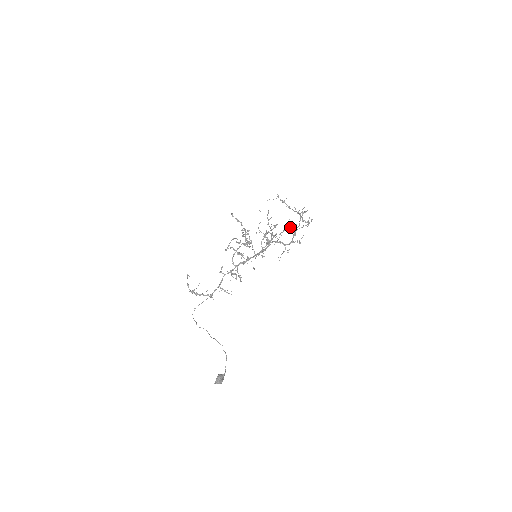
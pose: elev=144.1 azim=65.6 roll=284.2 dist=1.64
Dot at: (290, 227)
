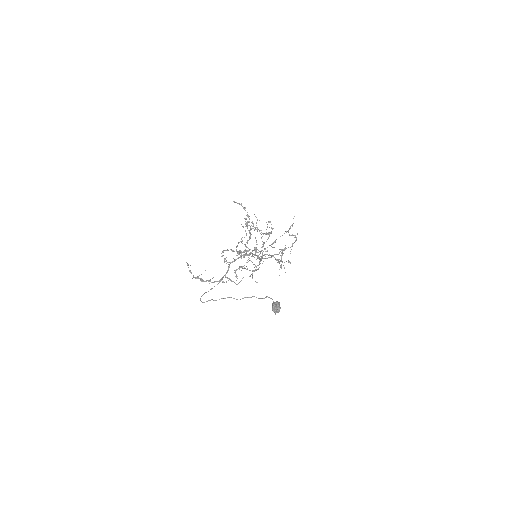
Dot at: (282, 235)
